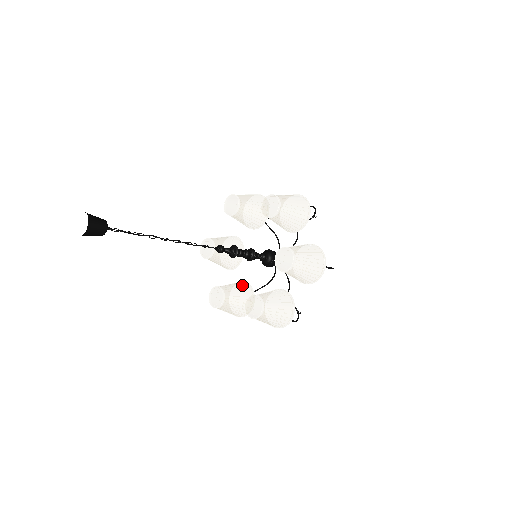
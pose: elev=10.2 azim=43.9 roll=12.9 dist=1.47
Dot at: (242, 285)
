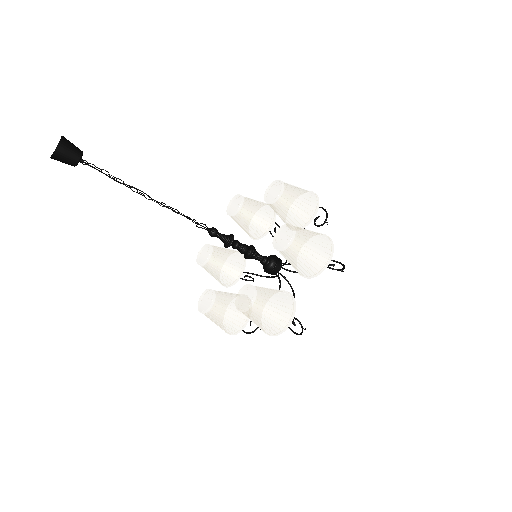
Dot at: occluded
